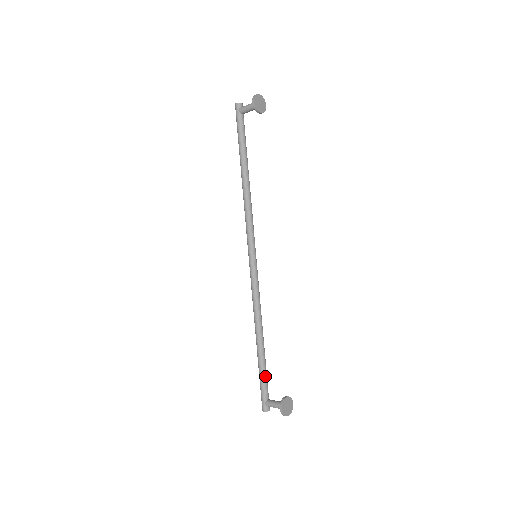
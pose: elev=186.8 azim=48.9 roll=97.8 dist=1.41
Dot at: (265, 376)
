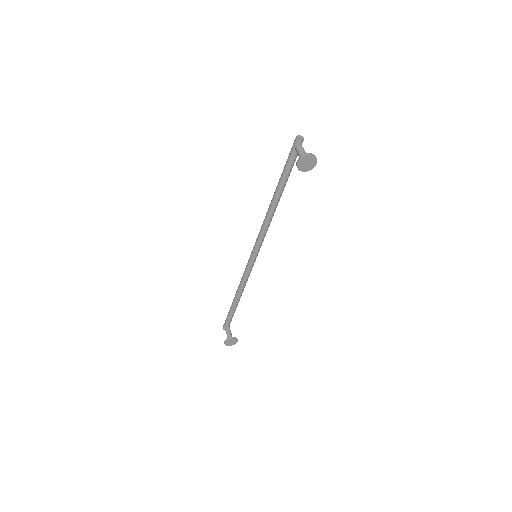
Dot at: (231, 316)
